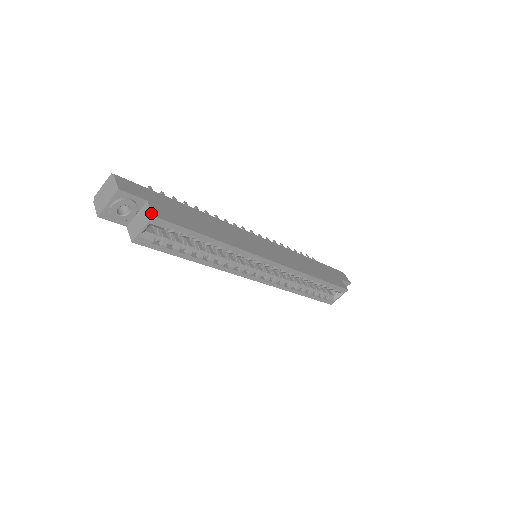
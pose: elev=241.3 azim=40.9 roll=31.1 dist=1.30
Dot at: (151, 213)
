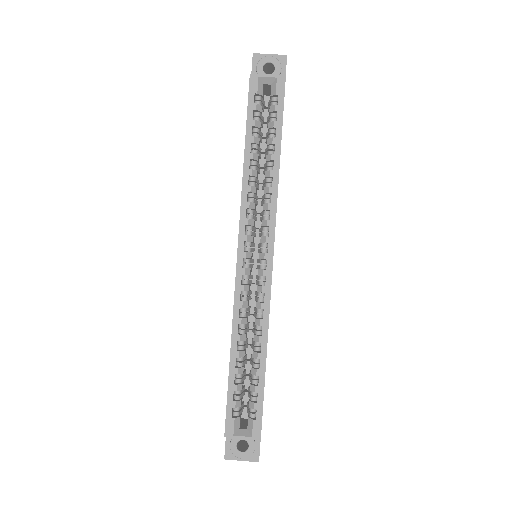
Dot at: (285, 77)
